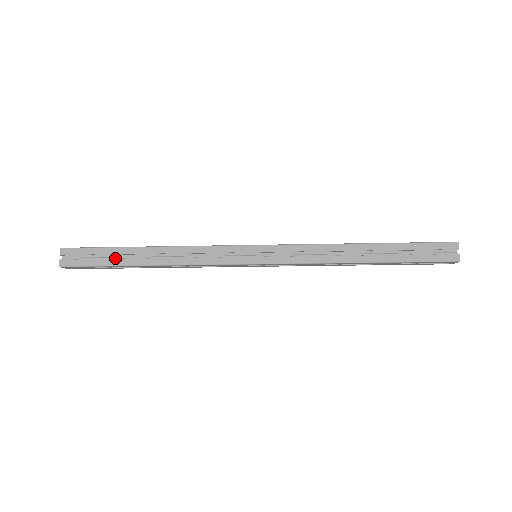
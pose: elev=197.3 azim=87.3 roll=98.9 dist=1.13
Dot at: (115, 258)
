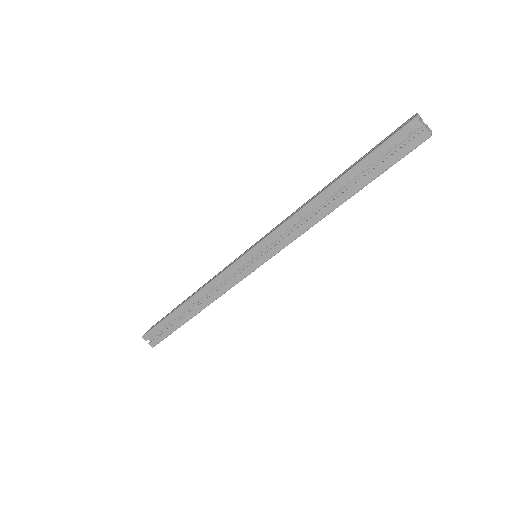
Dot at: occluded
